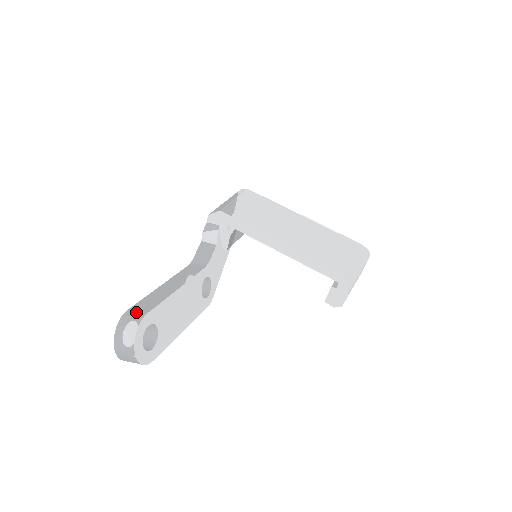
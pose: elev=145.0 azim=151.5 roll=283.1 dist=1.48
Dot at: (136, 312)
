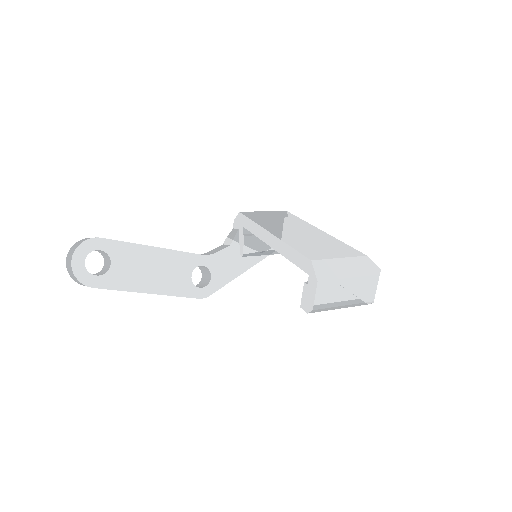
Dot at: occluded
